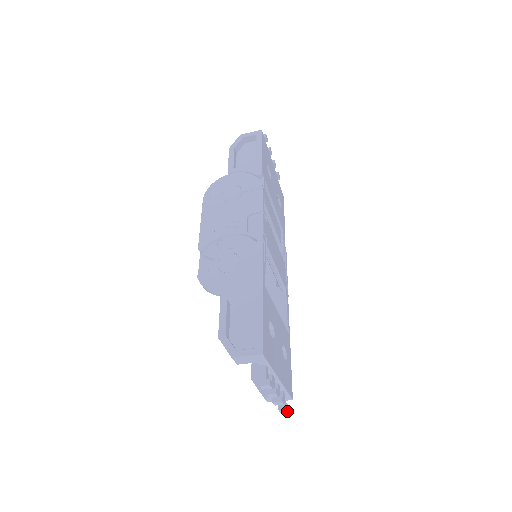
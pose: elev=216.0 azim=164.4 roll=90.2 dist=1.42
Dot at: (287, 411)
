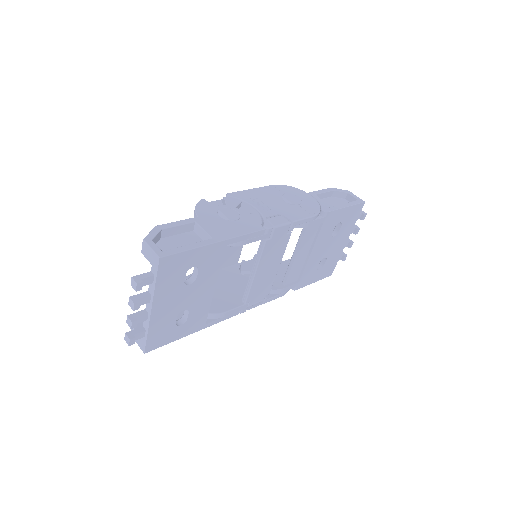
Dot at: (129, 343)
